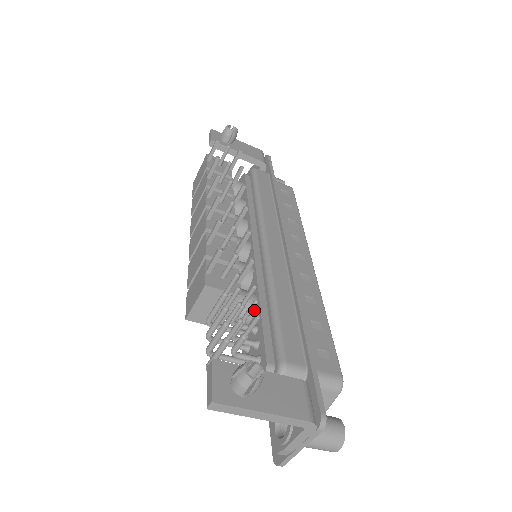
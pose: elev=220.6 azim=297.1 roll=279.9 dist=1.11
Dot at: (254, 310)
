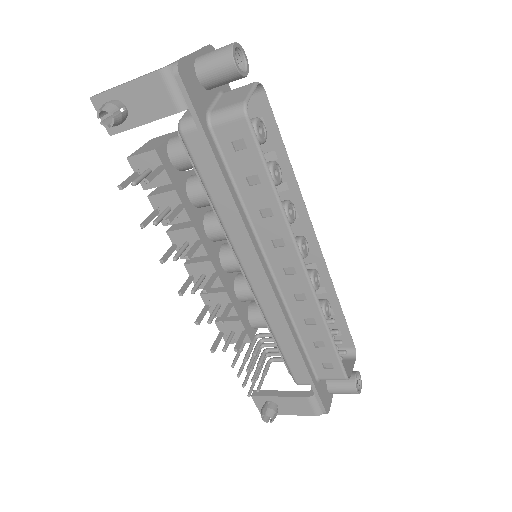
Dot at: occluded
